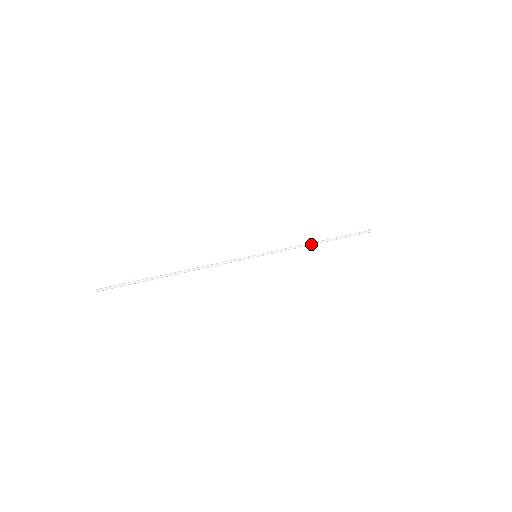
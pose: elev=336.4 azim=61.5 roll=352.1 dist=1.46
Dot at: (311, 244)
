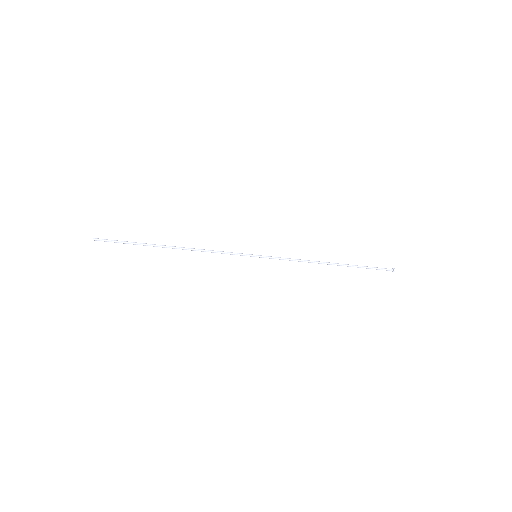
Dot at: (320, 262)
